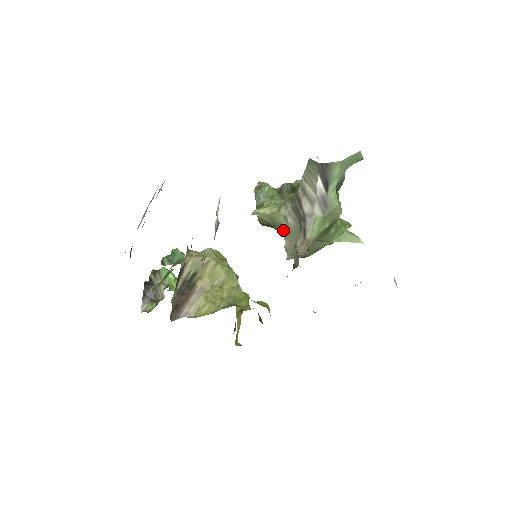
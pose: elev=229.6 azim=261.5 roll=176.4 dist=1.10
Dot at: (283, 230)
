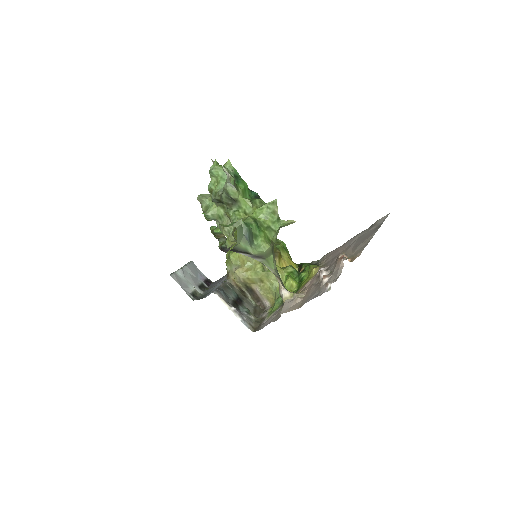
Dot at: occluded
